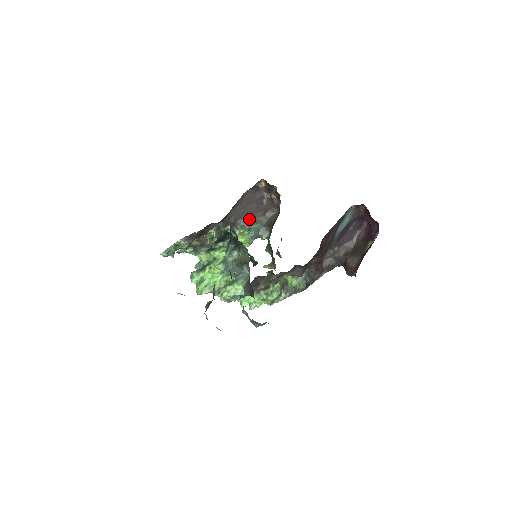
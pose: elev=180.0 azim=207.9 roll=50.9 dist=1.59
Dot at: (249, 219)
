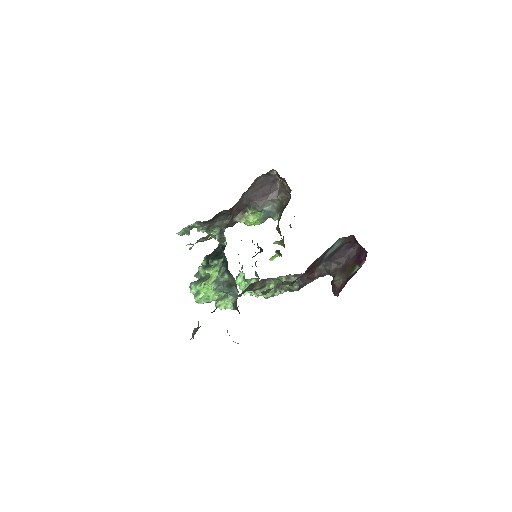
Dot at: (261, 201)
